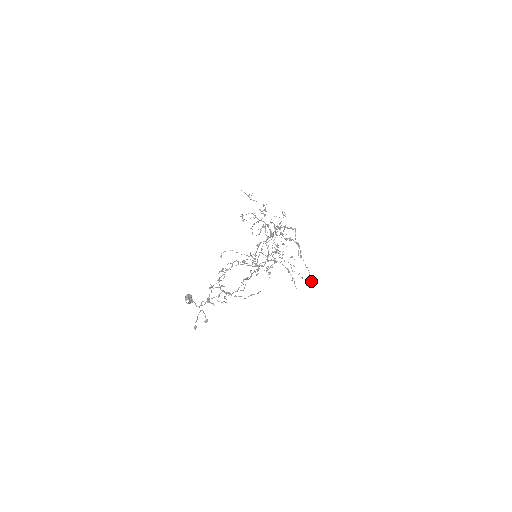
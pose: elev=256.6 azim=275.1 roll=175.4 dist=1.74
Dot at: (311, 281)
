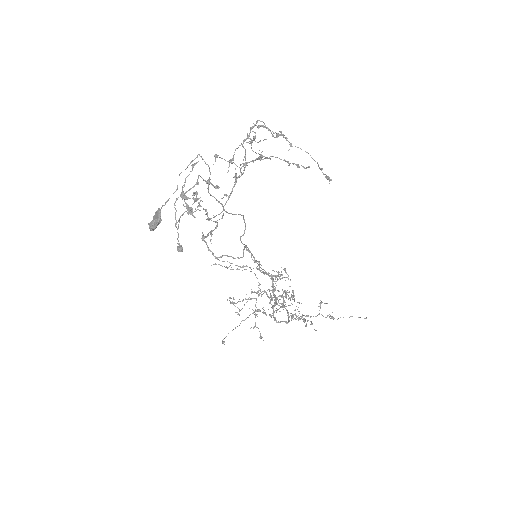
Dot at: (329, 179)
